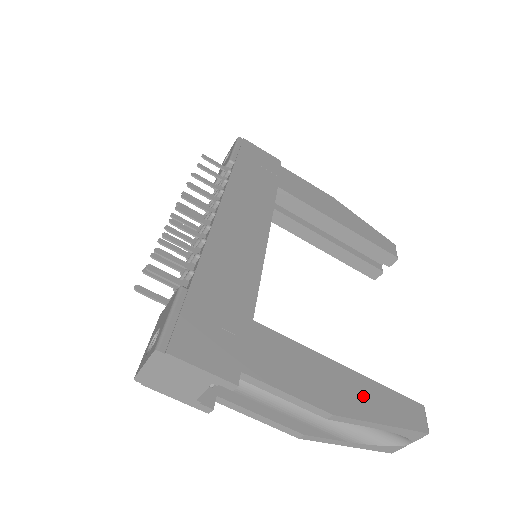
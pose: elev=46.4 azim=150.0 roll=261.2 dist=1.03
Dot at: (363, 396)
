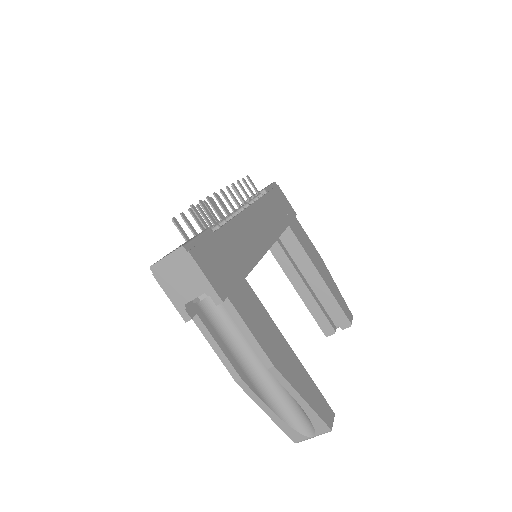
Dot at: (297, 373)
